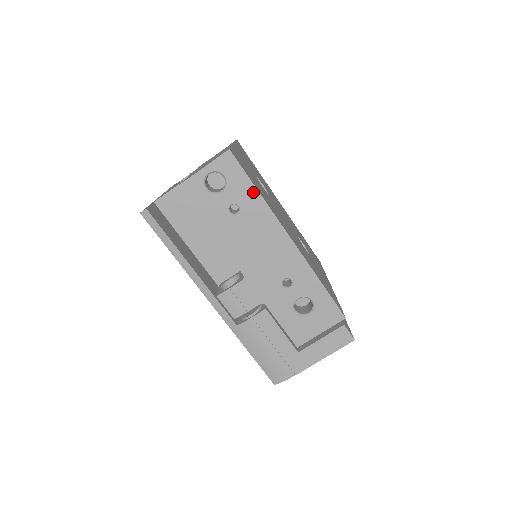
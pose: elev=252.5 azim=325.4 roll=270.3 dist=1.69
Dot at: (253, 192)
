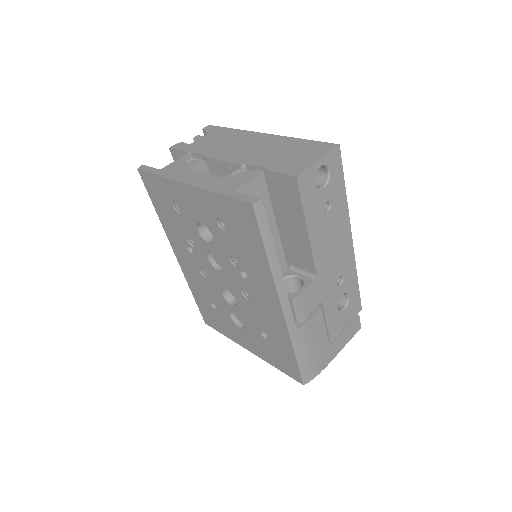
Dot at: (343, 191)
